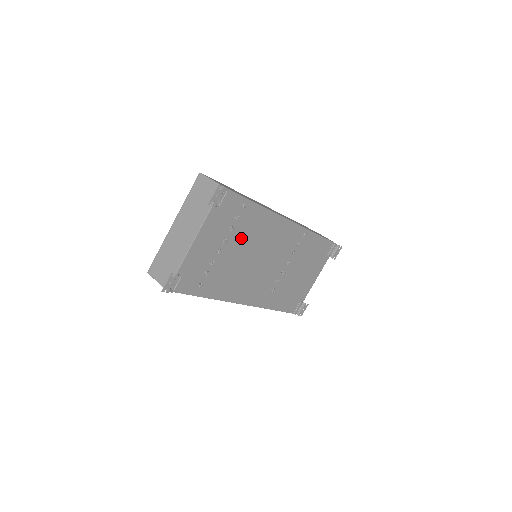
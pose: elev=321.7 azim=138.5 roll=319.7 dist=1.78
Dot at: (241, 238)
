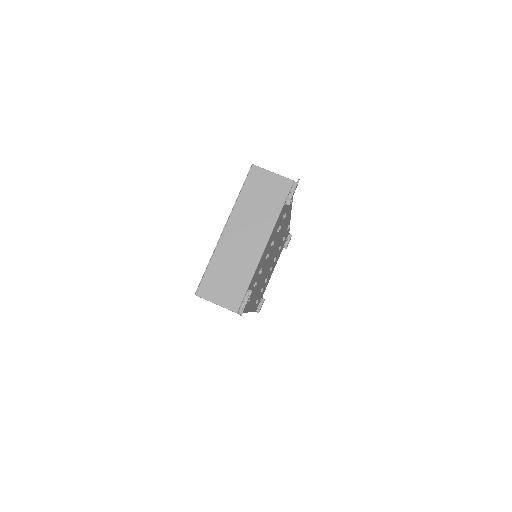
Dot at: (275, 238)
